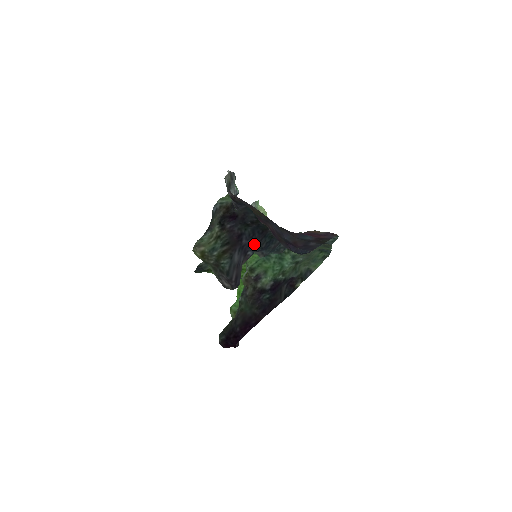
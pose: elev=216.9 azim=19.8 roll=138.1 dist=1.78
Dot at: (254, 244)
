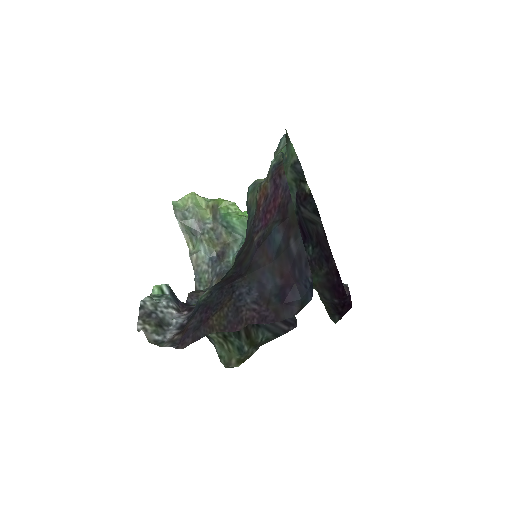
Dot at: occluded
